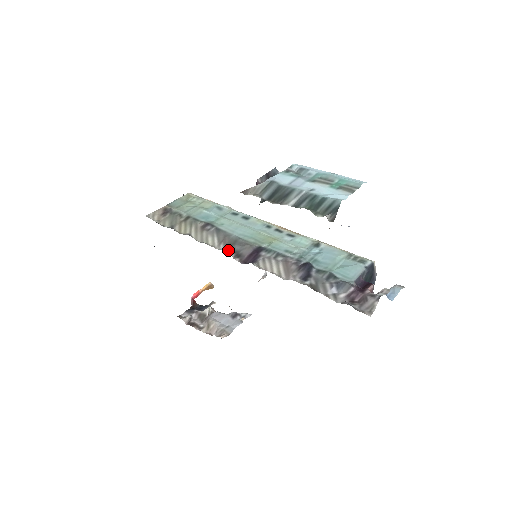
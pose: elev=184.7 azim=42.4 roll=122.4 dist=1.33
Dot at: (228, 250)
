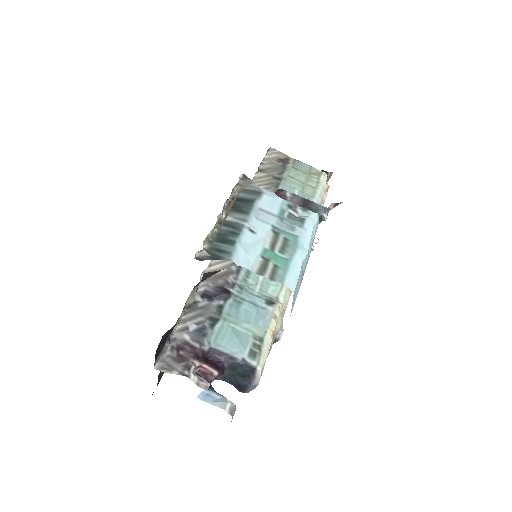
Dot at: occluded
